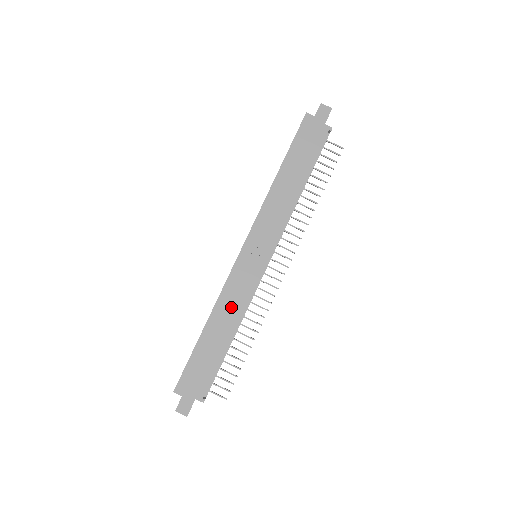
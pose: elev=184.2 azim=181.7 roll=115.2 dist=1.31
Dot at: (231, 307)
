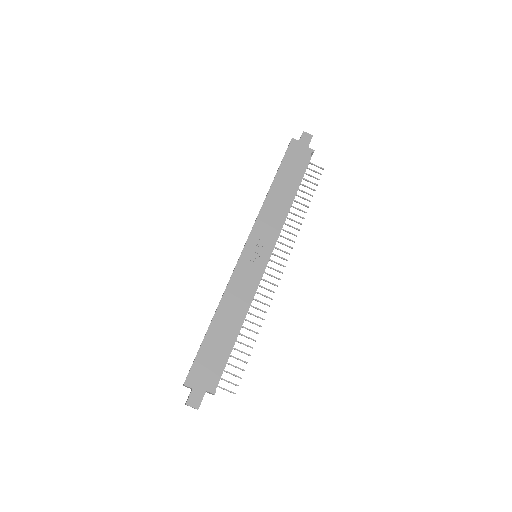
Dot at: (237, 300)
